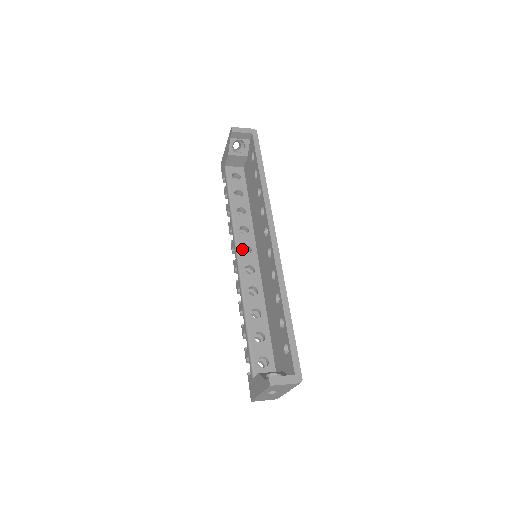
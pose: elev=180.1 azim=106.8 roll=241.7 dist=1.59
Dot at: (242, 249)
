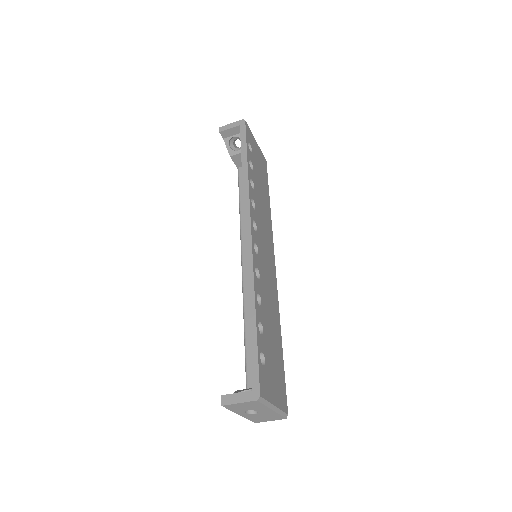
Dot at: occluded
